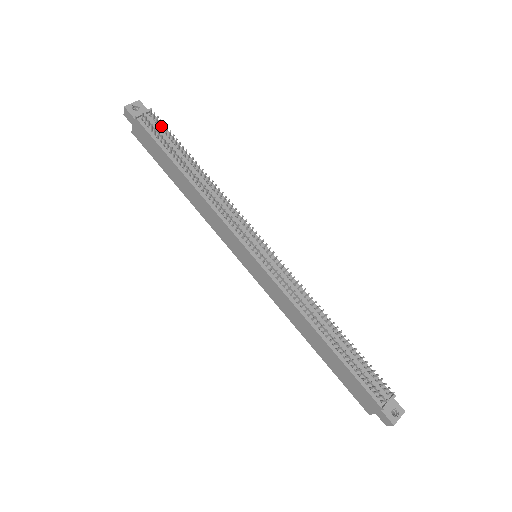
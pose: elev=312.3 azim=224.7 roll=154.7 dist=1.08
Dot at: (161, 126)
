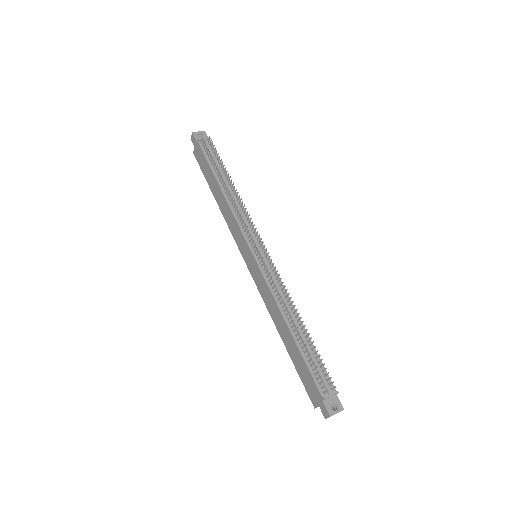
Dot at: (214, 150)
